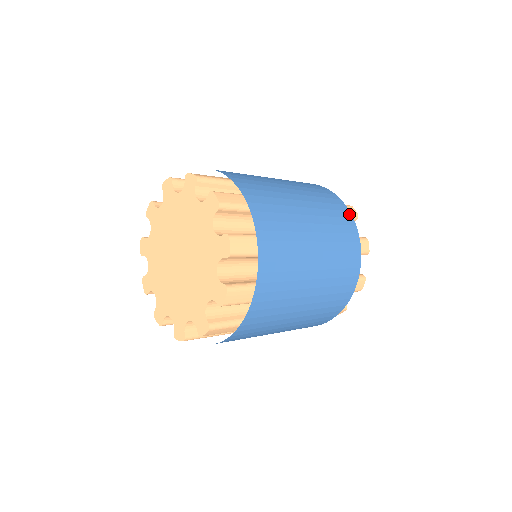
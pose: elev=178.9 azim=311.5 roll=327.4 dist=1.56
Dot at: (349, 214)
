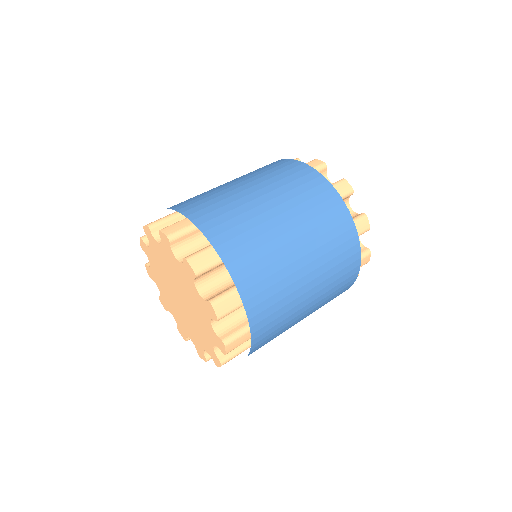
Dot at: (310, 169)
